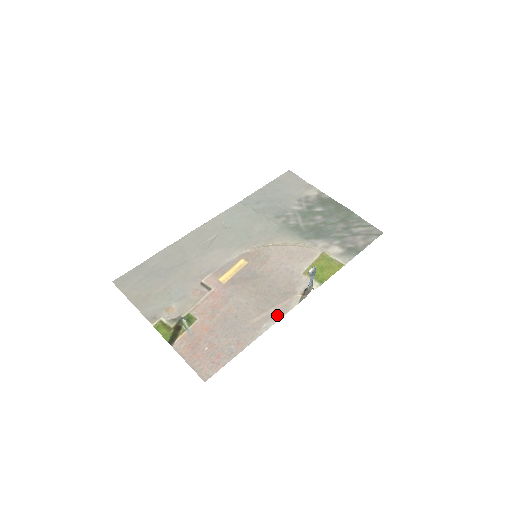
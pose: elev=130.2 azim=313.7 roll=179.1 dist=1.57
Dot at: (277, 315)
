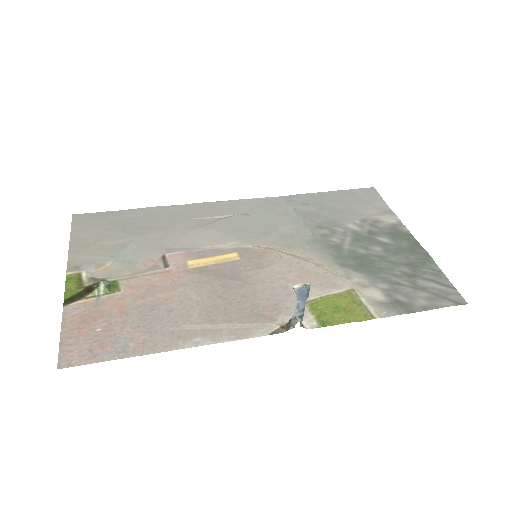
Dot at: (225, 335)
